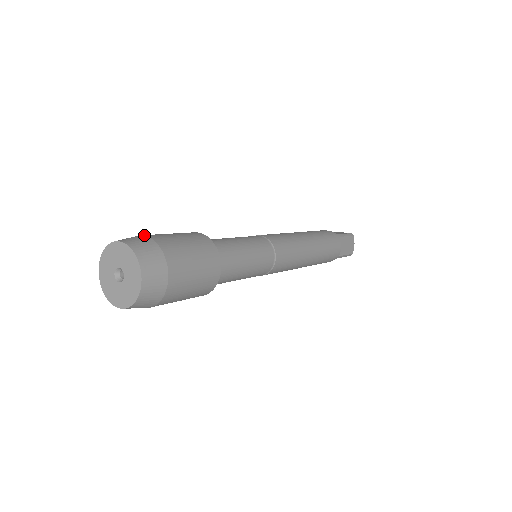
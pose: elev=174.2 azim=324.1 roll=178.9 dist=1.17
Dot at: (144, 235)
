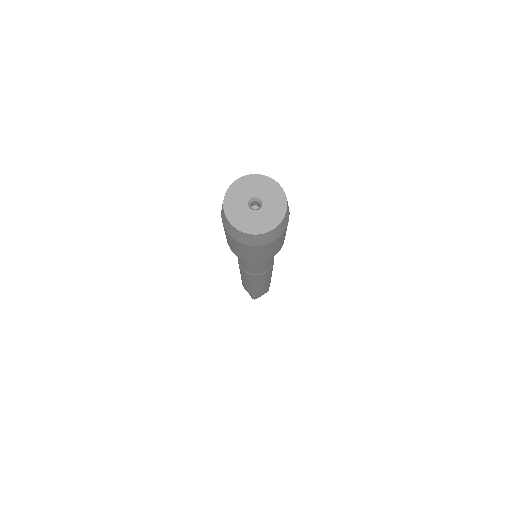
Dot at: occluded
